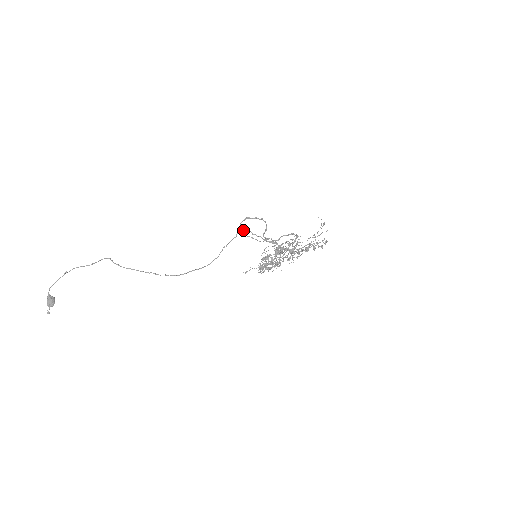
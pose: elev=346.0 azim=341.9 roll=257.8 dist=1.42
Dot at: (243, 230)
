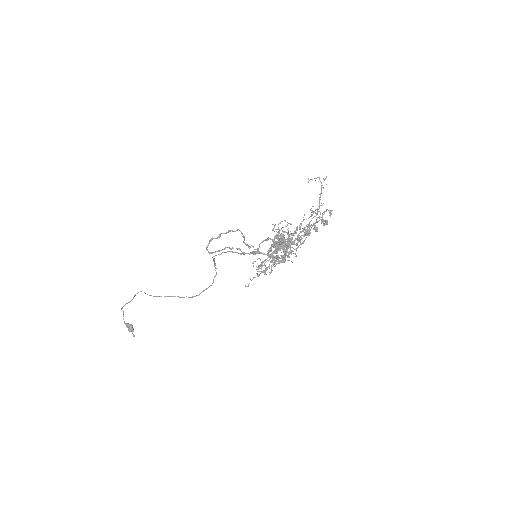
Dot at: (216, 251)
